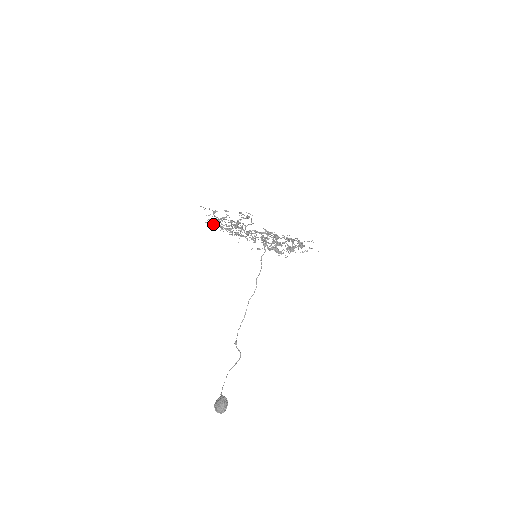
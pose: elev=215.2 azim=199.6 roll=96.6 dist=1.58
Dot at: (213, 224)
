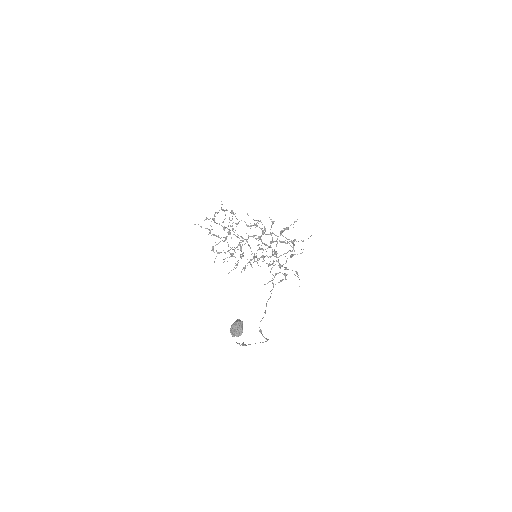
Dot at: occluded
